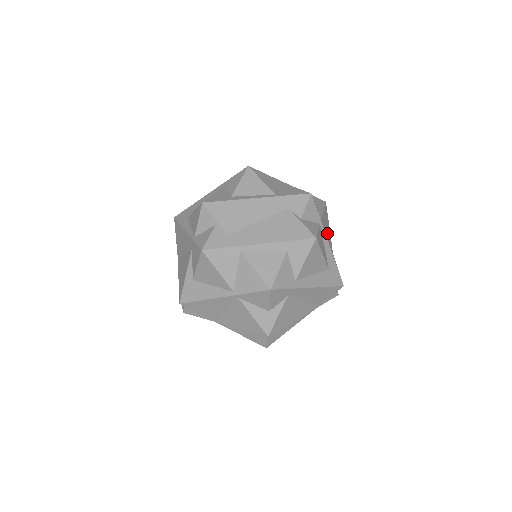
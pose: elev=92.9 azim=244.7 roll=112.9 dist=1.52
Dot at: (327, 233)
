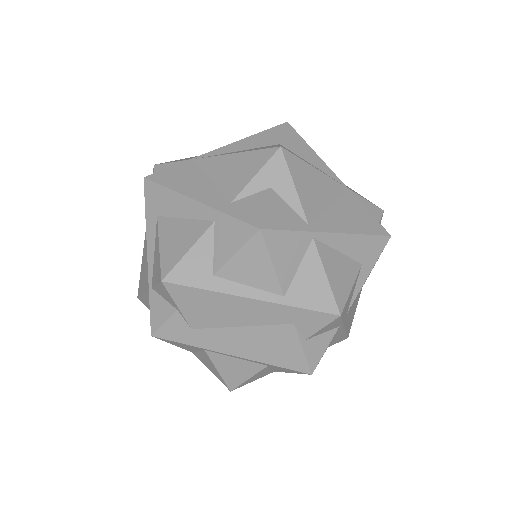
Dot at: occluded
